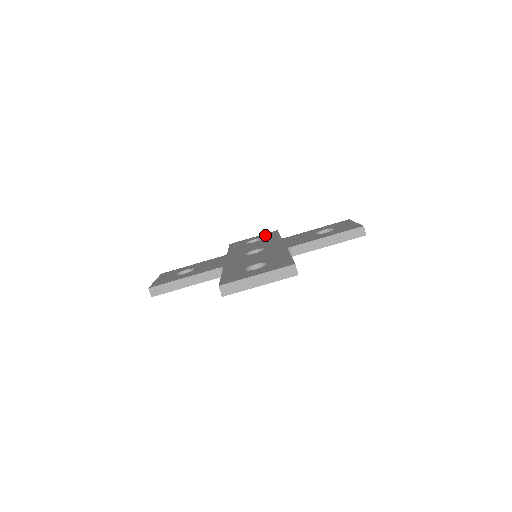
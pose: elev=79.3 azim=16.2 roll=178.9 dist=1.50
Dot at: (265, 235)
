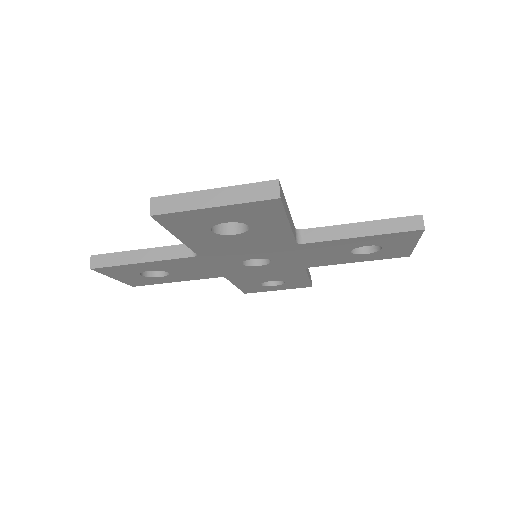
Dot at: occluded
